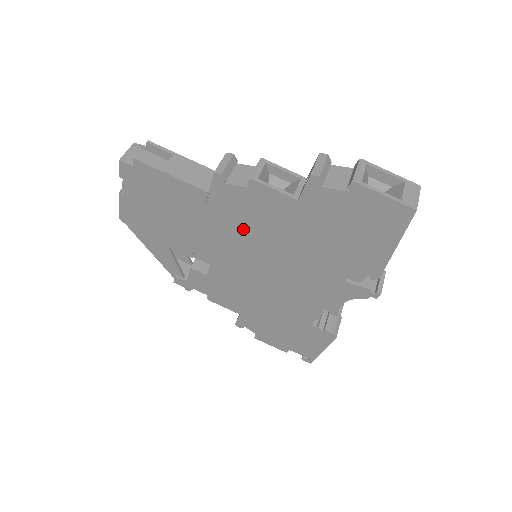
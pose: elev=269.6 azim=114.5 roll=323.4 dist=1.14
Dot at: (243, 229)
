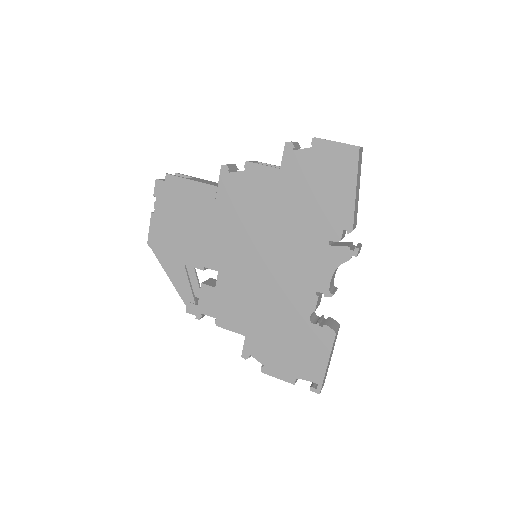
Dot at: (243, 215)
